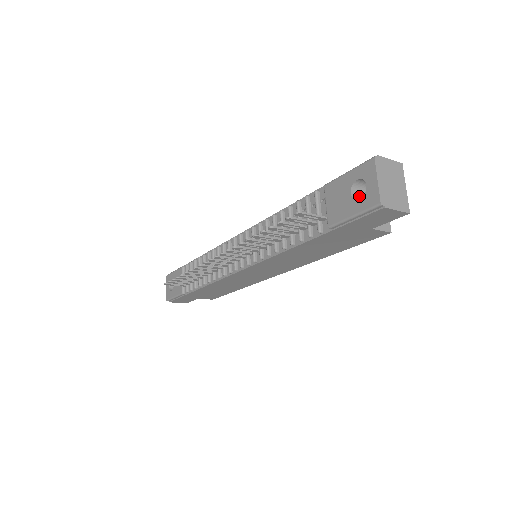
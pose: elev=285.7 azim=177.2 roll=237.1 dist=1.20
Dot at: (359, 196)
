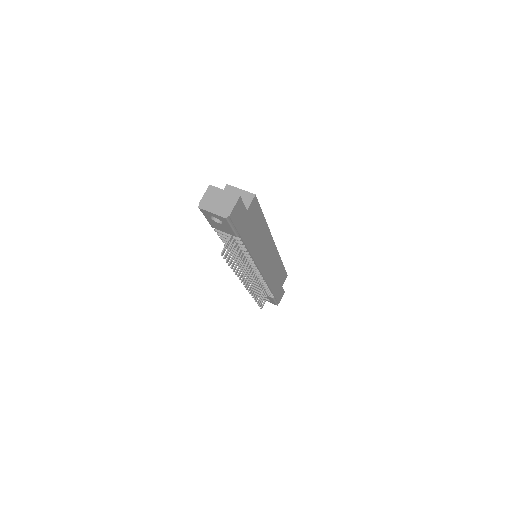
Dot at: occluded
